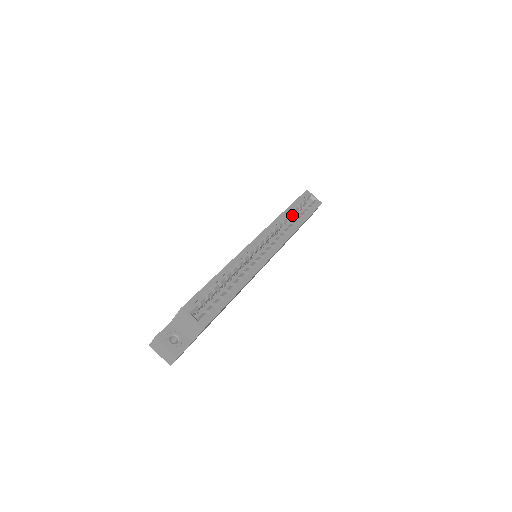
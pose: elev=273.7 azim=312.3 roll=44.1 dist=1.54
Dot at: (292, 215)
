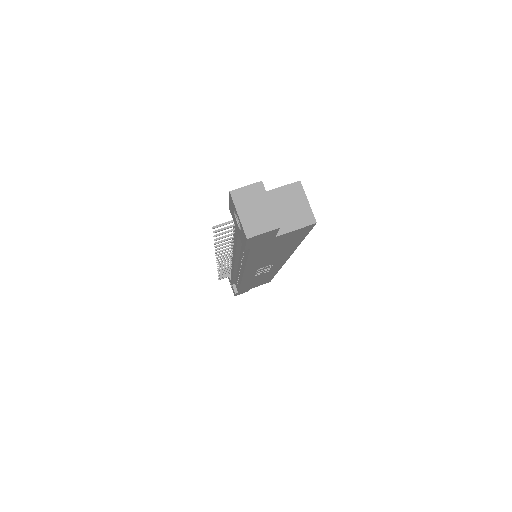
Dot at: occluded
